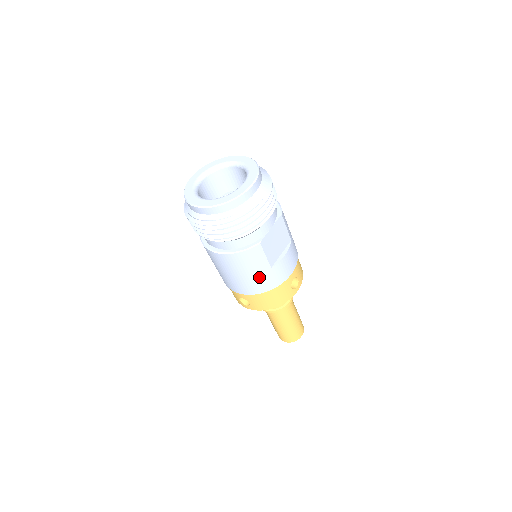
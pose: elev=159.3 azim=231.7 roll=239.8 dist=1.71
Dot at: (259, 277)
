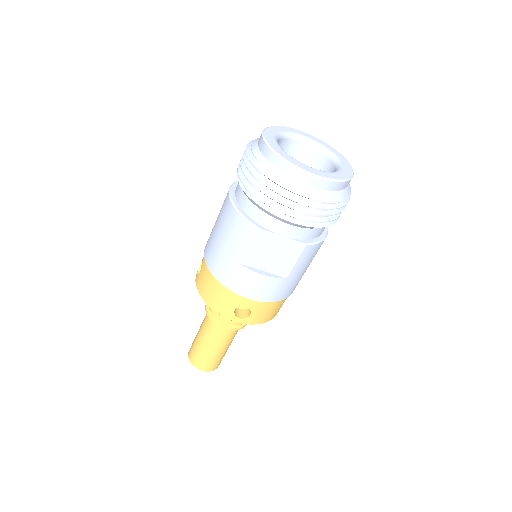
Dot at: (225, 256)
